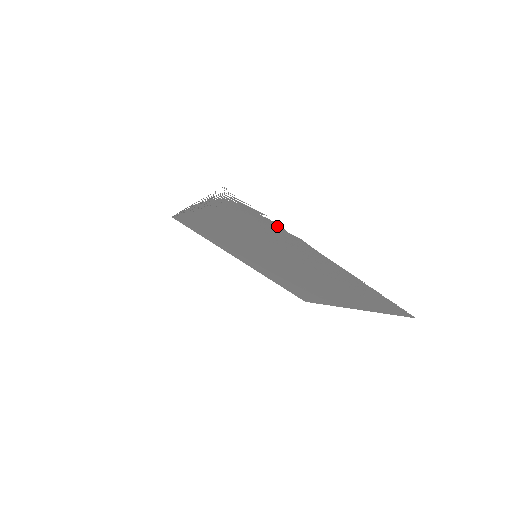
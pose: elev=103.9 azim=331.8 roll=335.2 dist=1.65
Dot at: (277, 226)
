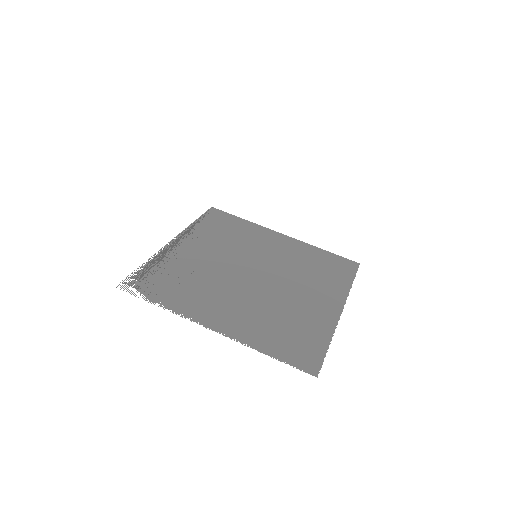
Dot at: (168, 304)
